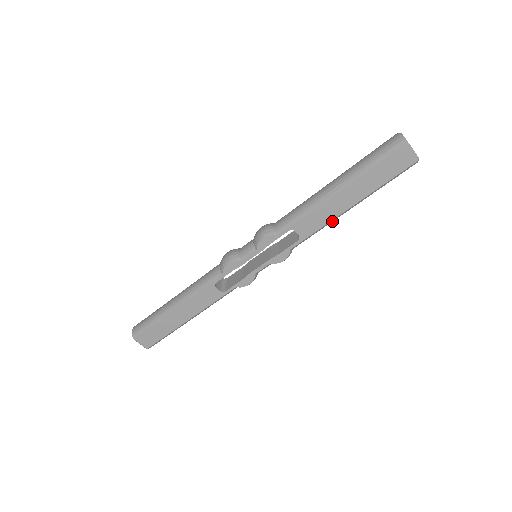
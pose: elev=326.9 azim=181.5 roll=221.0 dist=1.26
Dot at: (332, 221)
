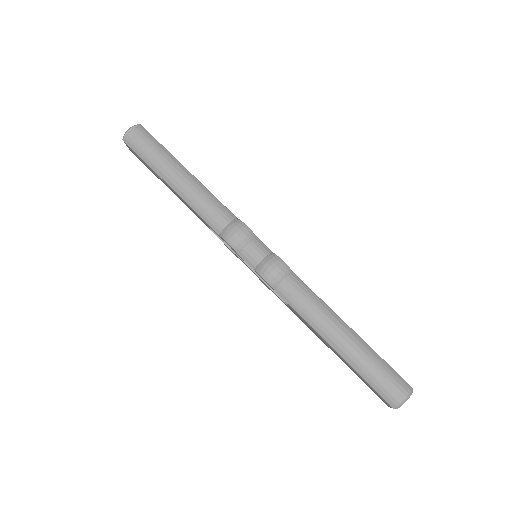
Dot at: occluded
